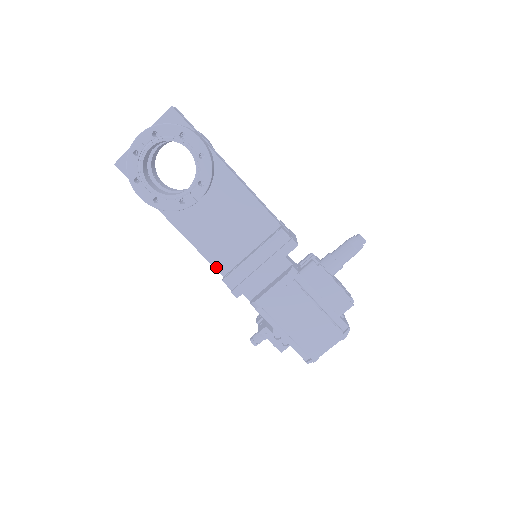
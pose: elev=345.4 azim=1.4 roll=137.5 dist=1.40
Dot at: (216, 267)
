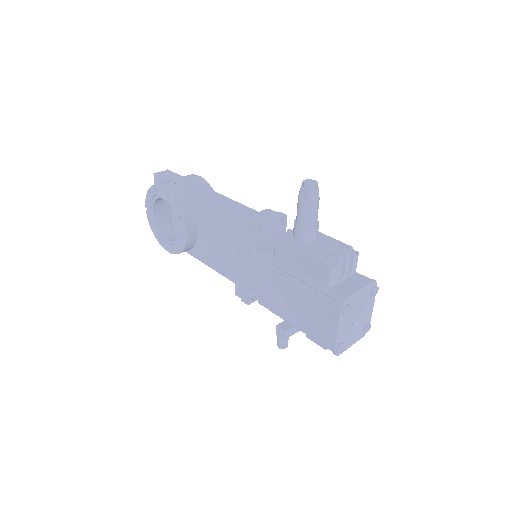
Dot at: occluded
